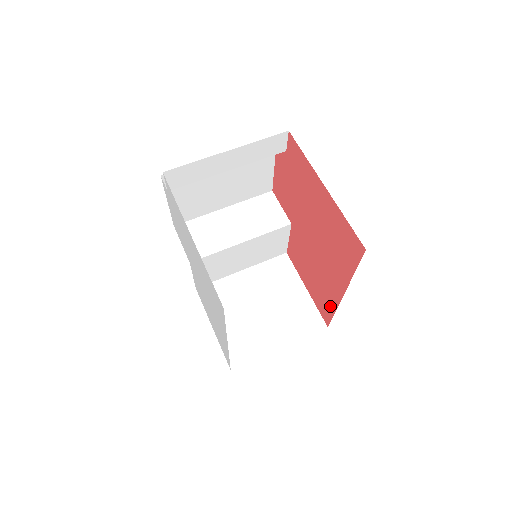
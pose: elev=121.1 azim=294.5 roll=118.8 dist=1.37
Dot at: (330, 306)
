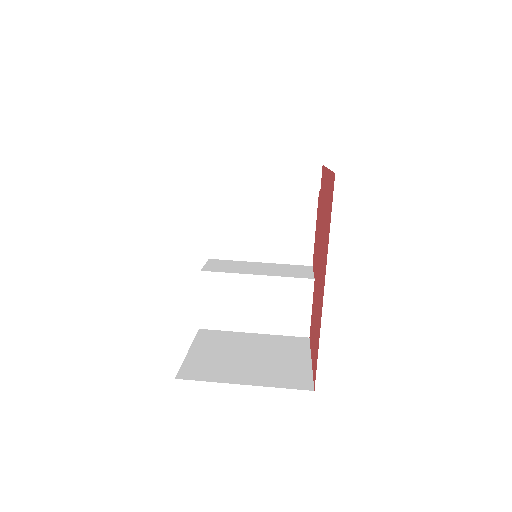
Dot at: (318, 339)
